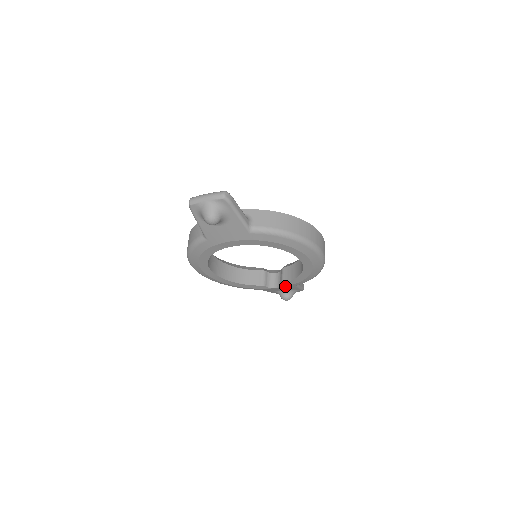
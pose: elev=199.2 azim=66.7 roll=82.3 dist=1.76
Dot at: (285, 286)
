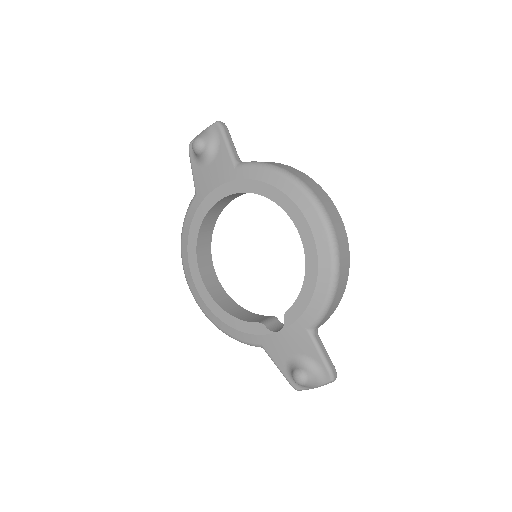
Dot at: (290, 324)
